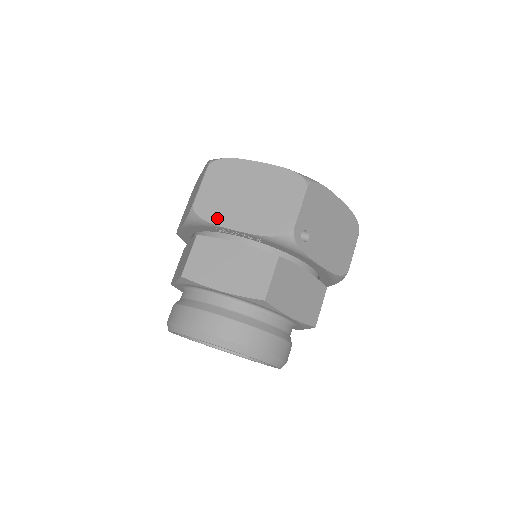
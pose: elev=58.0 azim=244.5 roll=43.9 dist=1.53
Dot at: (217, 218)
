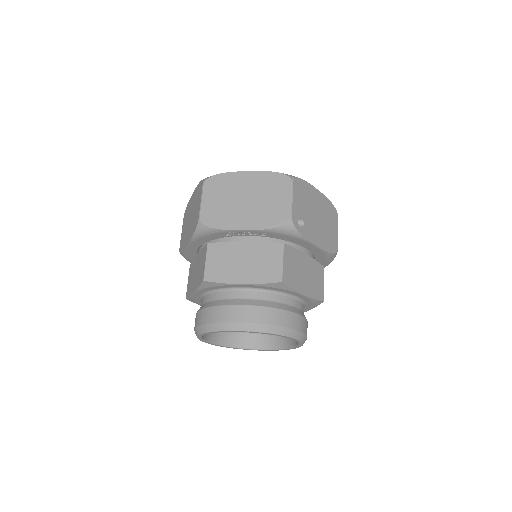
Dot at: (224, 224)
